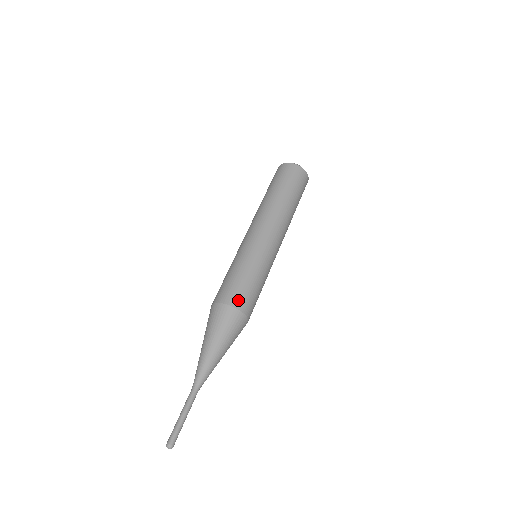
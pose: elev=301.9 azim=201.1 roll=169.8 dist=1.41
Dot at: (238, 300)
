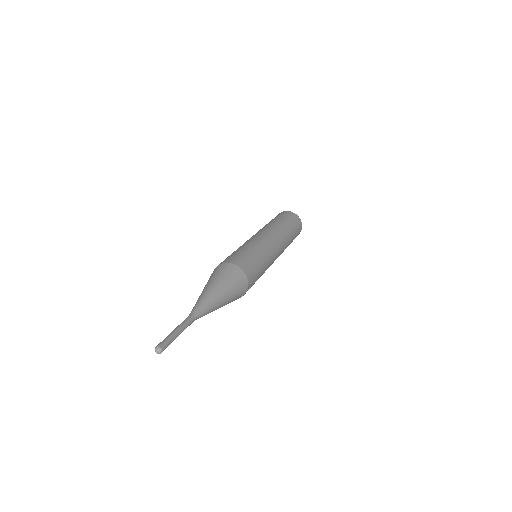
Dot at: (250, 273)
